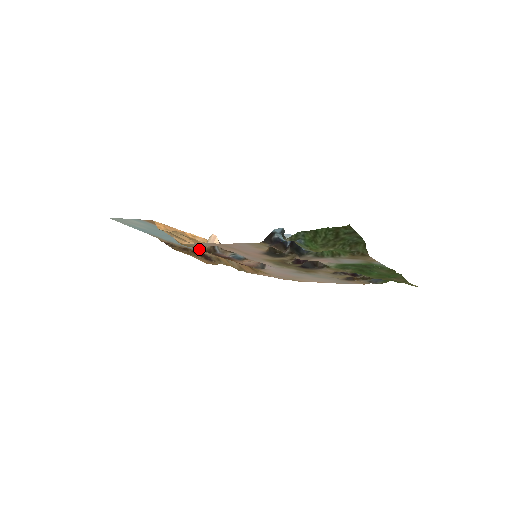
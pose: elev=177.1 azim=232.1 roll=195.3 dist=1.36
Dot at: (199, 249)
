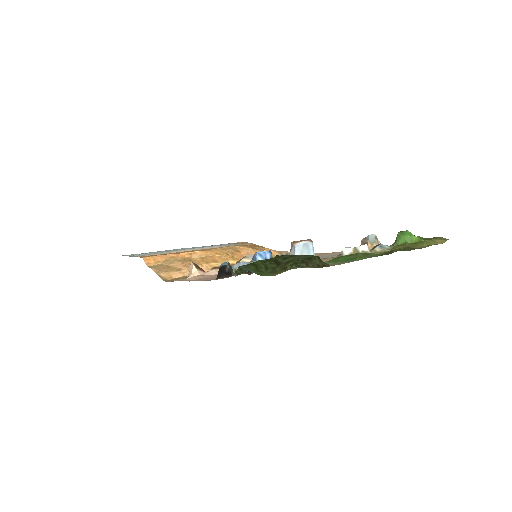
Dot at: occluded
